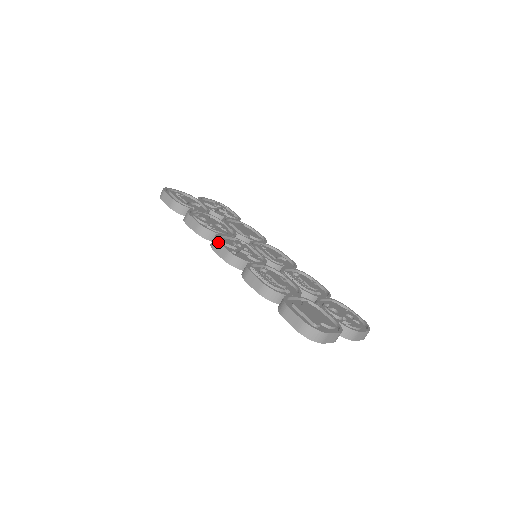
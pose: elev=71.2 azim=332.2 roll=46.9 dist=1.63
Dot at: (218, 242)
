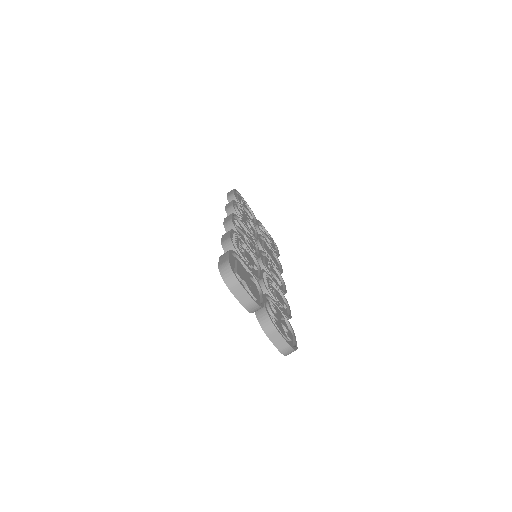
Dot at: (231, 214)
